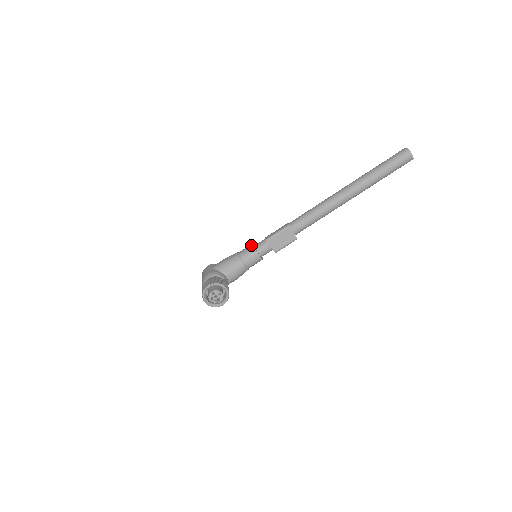
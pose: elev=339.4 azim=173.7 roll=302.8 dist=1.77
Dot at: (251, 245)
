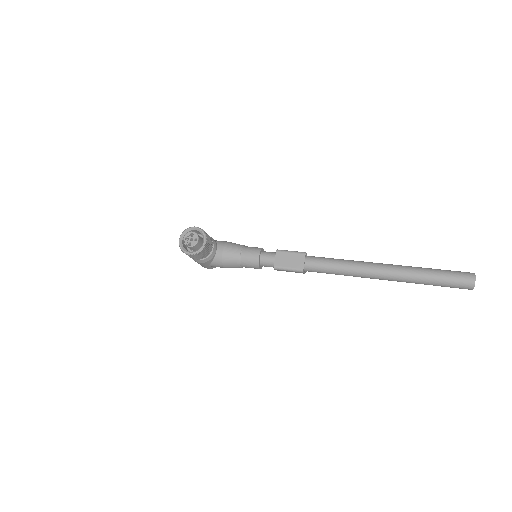
Dot at: occluded
